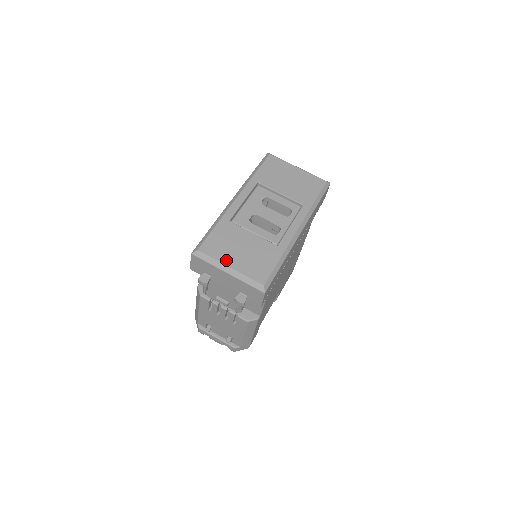
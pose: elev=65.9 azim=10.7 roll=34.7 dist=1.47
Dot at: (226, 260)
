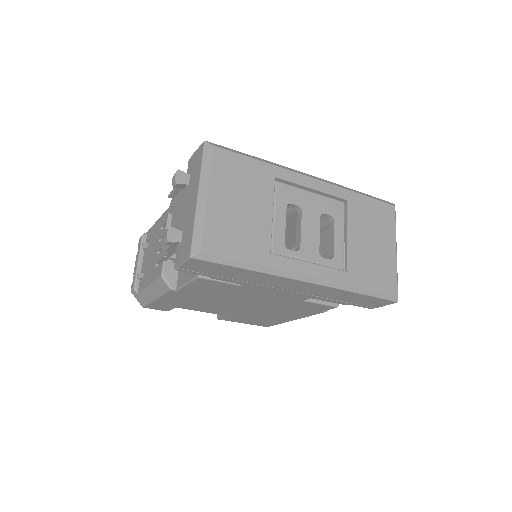
Dot at: (215, 187)
